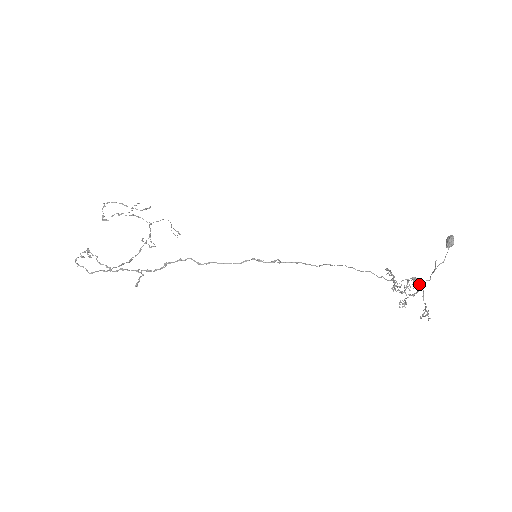
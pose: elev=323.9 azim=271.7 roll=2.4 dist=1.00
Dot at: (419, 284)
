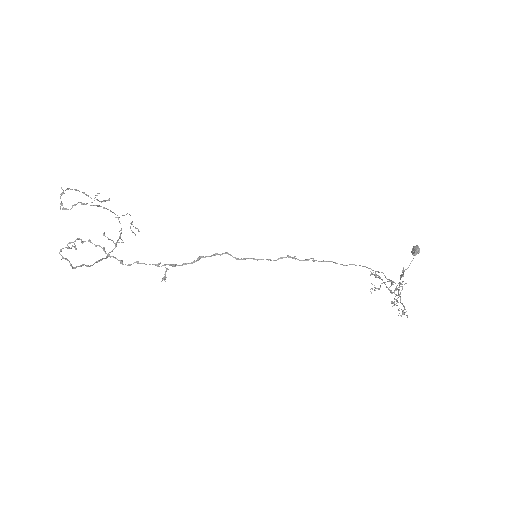
Dot at: occluded
